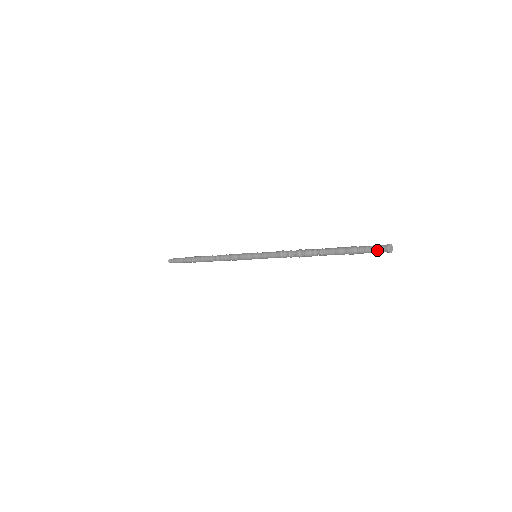
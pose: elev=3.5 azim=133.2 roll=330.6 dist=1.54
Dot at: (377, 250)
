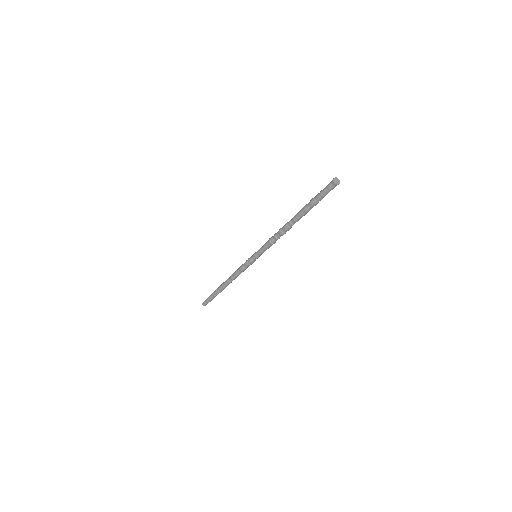
Dot at: (327, 185)
